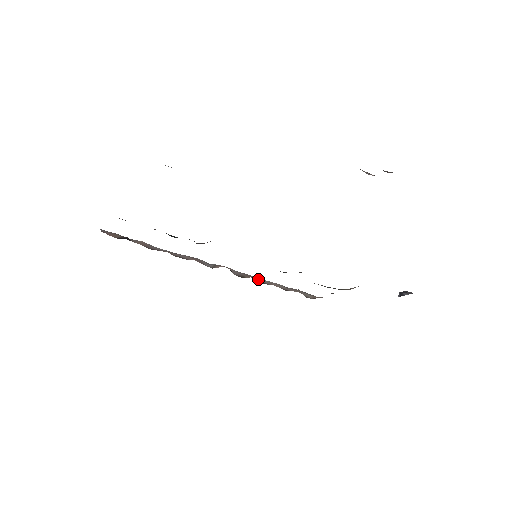
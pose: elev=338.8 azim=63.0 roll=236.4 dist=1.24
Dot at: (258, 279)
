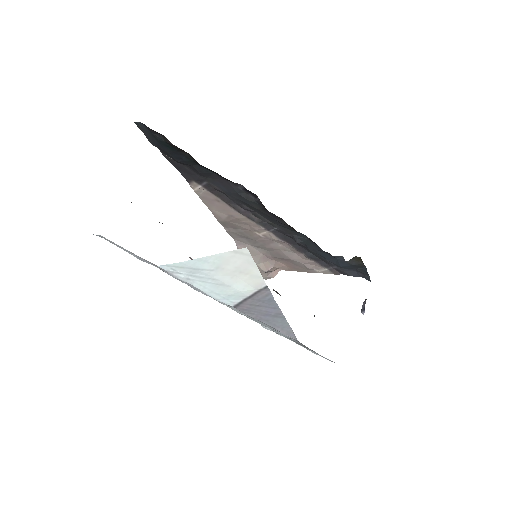
Dot at: occluded
